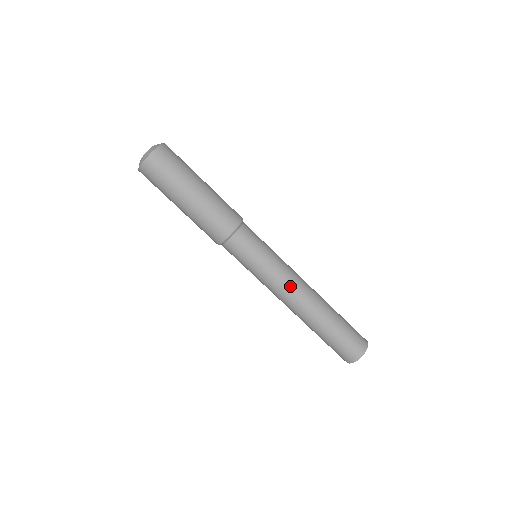
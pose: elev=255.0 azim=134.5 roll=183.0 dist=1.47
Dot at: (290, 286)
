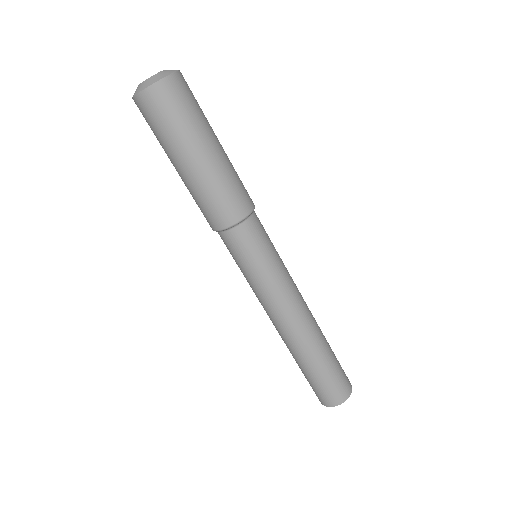
Dot at: (290, 305)
